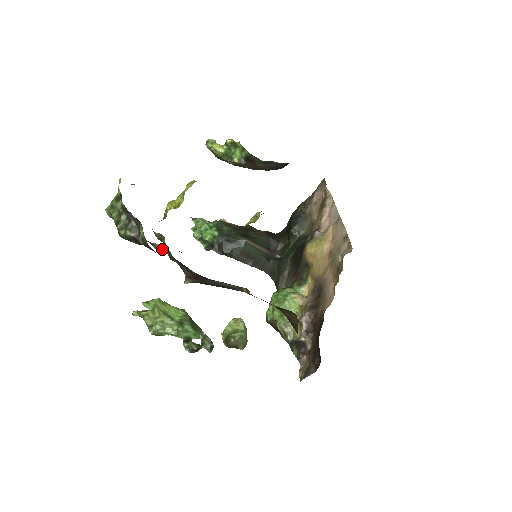
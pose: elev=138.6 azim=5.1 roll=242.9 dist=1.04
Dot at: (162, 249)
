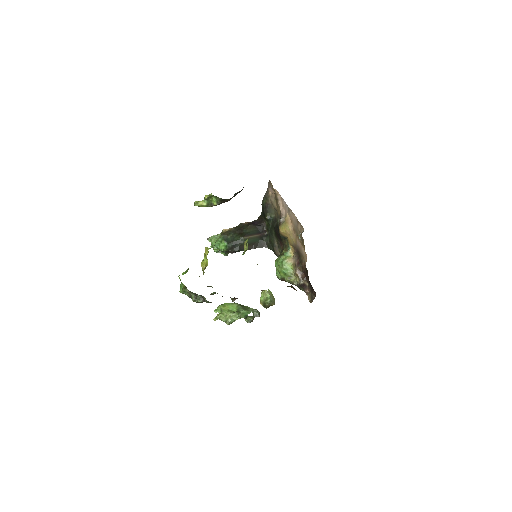
Dot at: occluded
